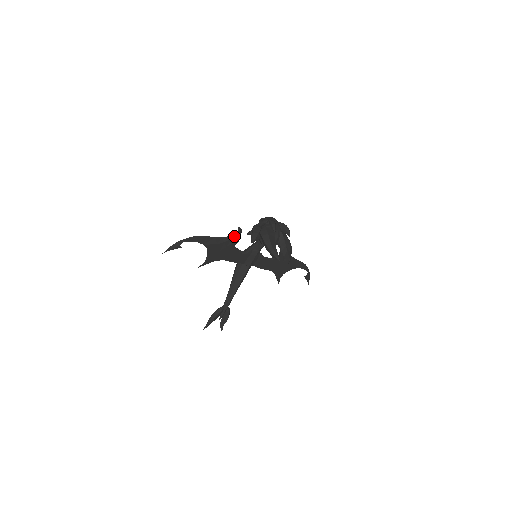
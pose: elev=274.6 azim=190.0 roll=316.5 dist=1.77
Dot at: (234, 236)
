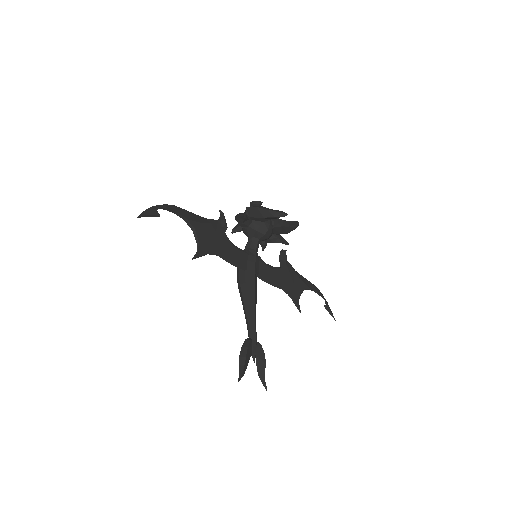
Dot at: (219, 220)
